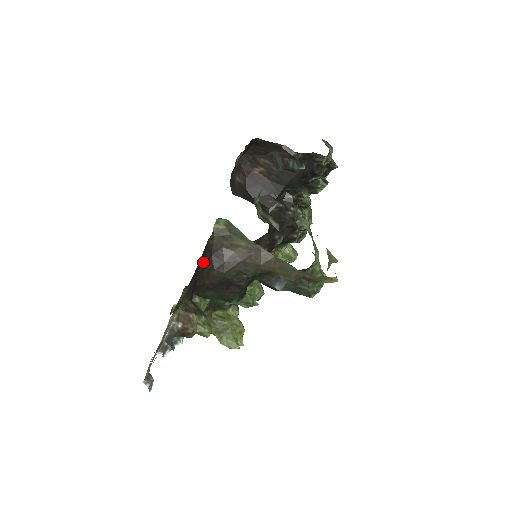
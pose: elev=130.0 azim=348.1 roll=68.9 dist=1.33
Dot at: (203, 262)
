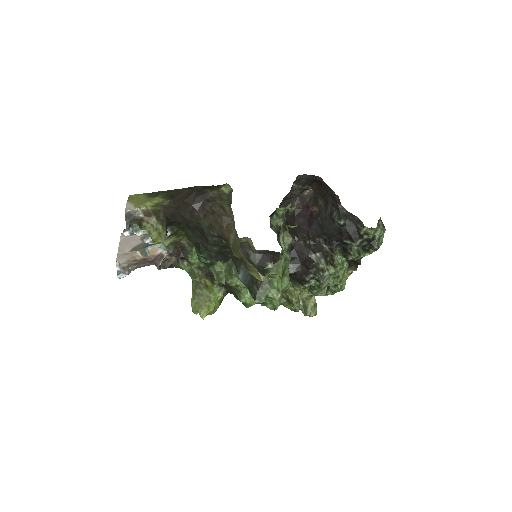
Dot at: (193, 198)
